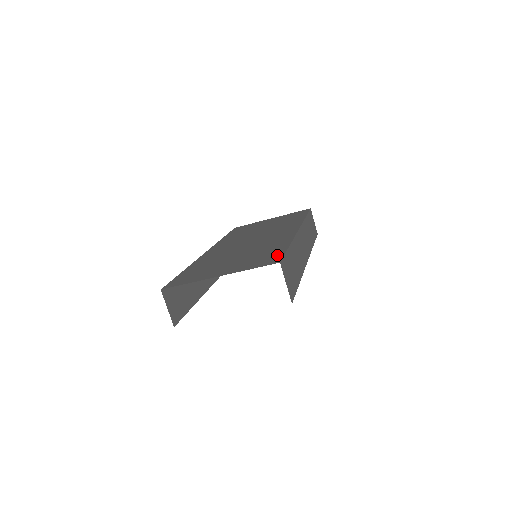
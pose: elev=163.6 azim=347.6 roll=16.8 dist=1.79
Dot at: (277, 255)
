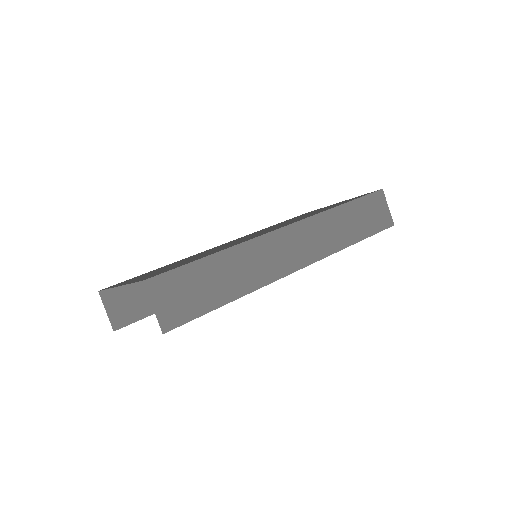
Dot at: occluded
